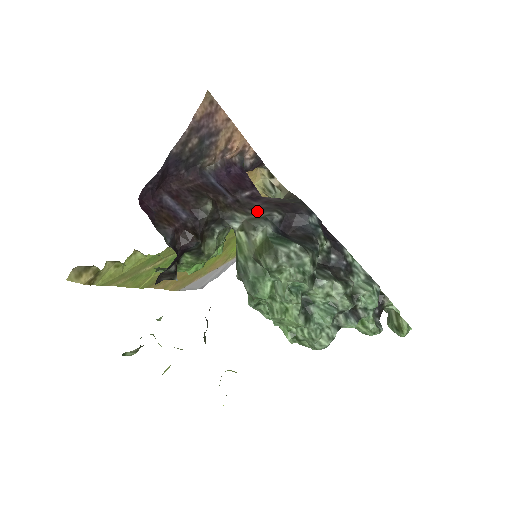
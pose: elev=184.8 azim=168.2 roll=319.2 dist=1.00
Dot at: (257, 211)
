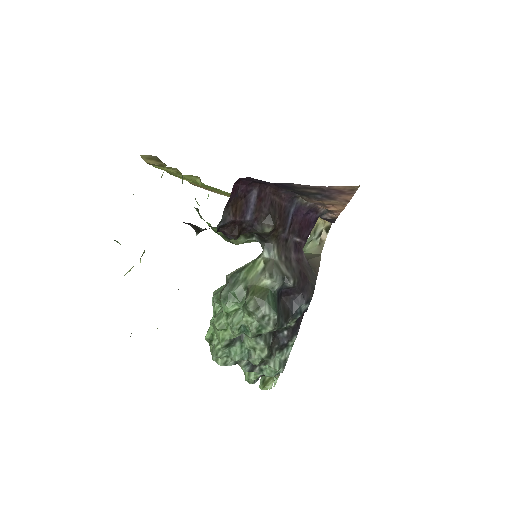
Dot at: (287, 264)
